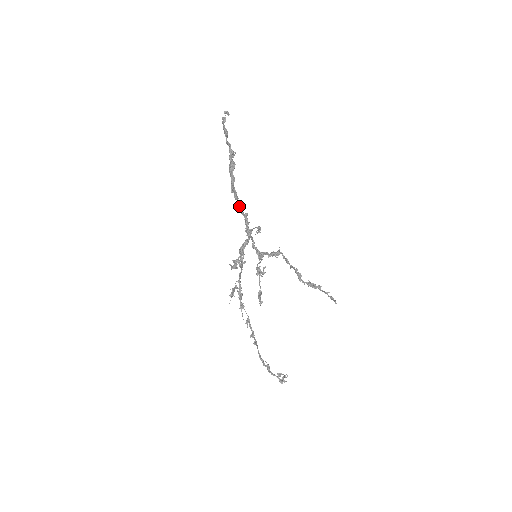
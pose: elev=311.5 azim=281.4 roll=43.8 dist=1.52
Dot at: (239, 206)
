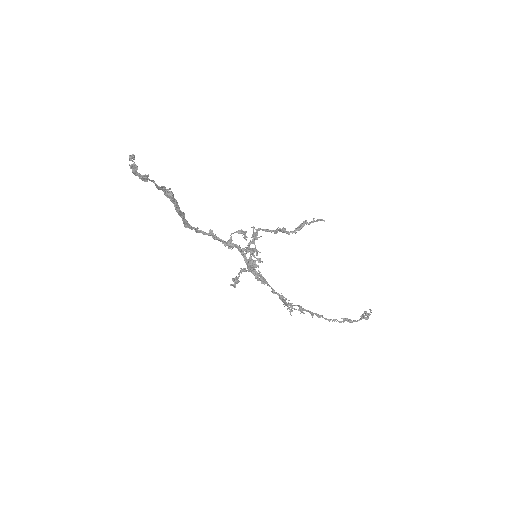
Dot at: (198, 231)
